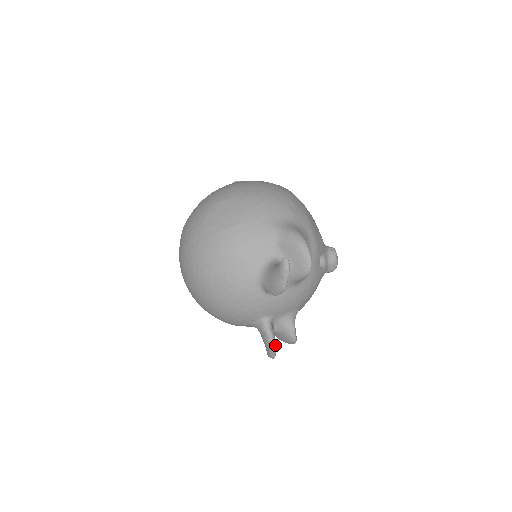
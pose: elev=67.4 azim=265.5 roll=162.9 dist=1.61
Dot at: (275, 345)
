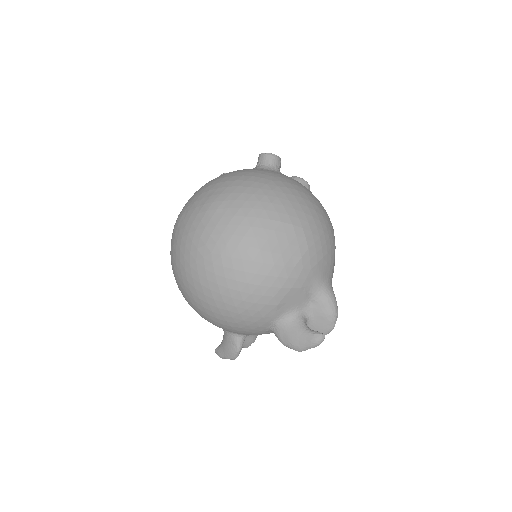
Dot at: occluded
